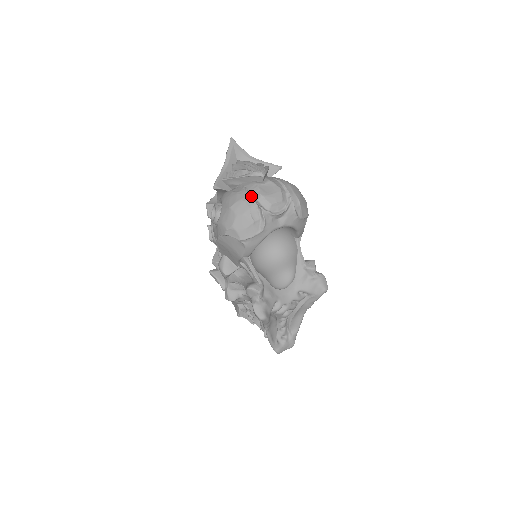
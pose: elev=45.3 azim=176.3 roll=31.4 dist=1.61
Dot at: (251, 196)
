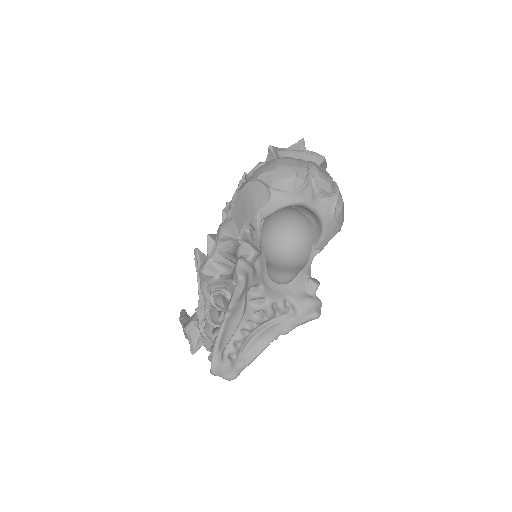
Dot at: (305, 162)
